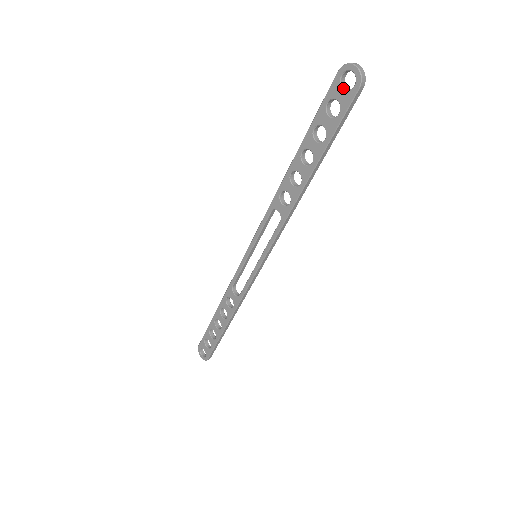
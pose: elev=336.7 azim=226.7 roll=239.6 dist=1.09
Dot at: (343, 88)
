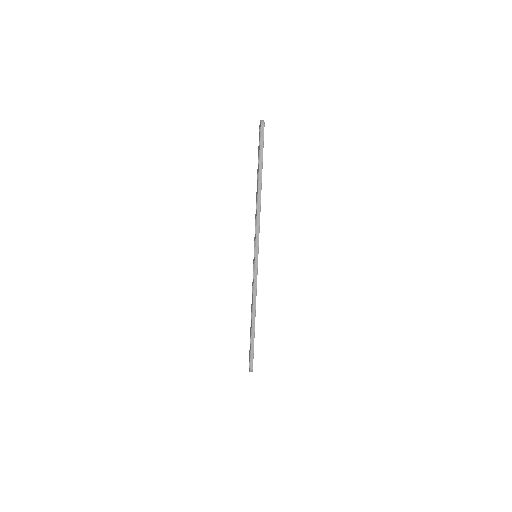
Dot at: occluded
